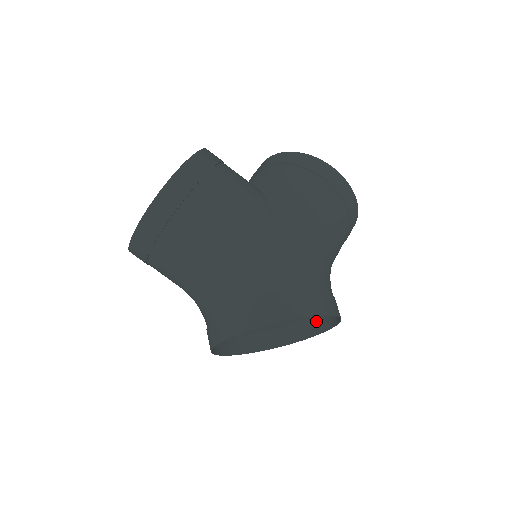
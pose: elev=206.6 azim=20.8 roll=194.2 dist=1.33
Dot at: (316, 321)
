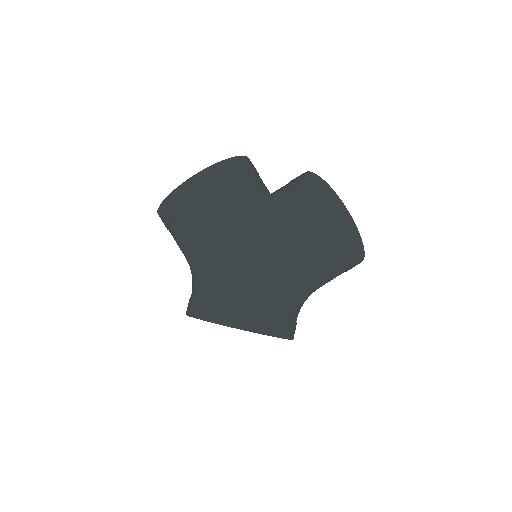
Dot at: occluded
